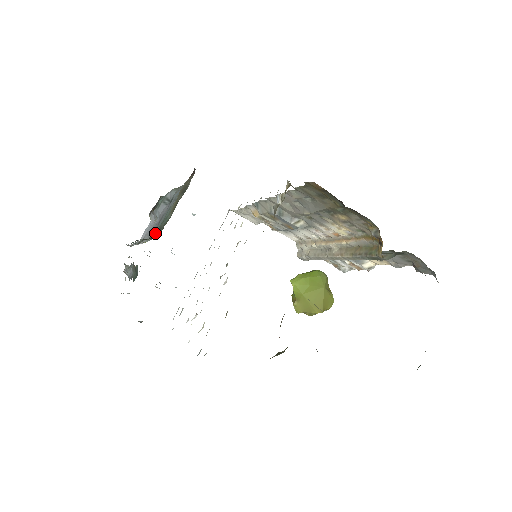
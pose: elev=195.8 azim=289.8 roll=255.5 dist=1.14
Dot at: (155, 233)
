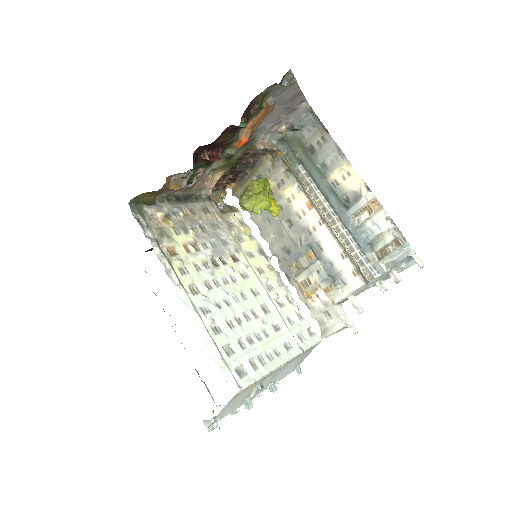
Dot at: occluded
